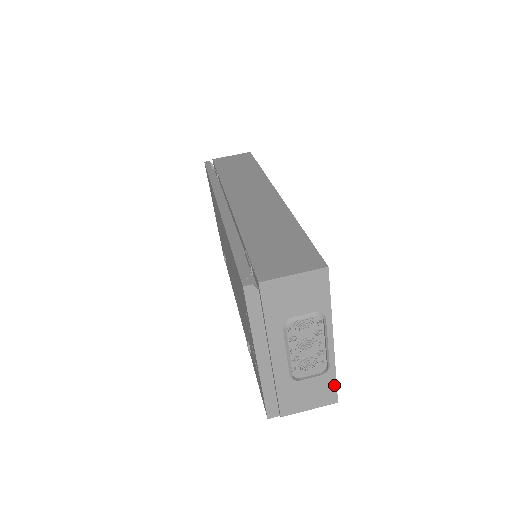
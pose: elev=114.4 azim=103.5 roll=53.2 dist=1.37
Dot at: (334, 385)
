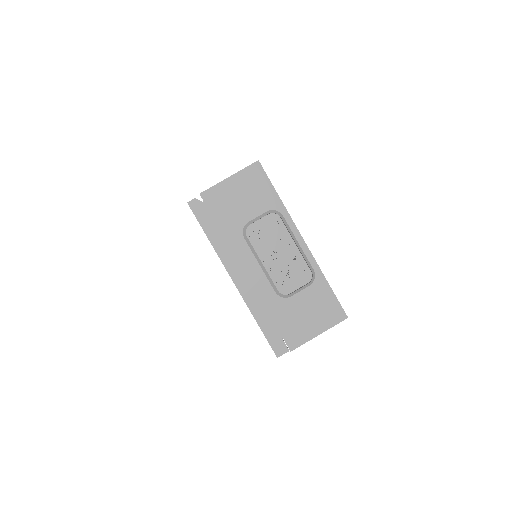
Dot at: (332, 295)
